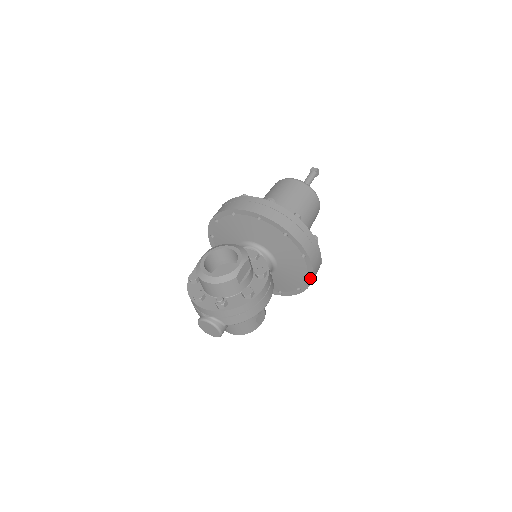
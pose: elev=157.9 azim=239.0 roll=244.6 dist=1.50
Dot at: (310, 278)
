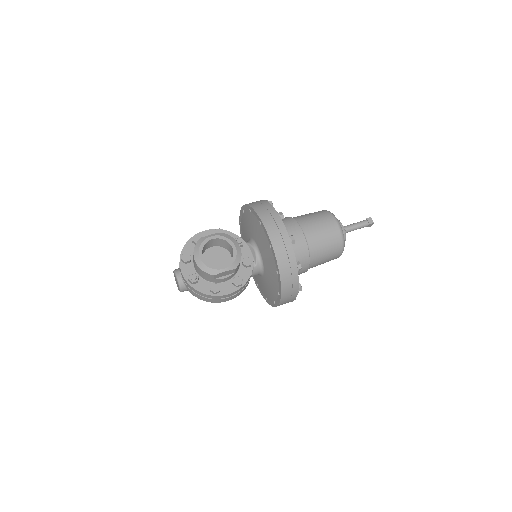
Dot at: (275, 305)
